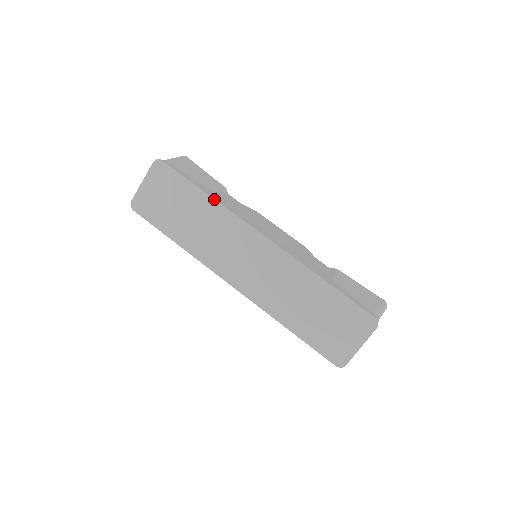
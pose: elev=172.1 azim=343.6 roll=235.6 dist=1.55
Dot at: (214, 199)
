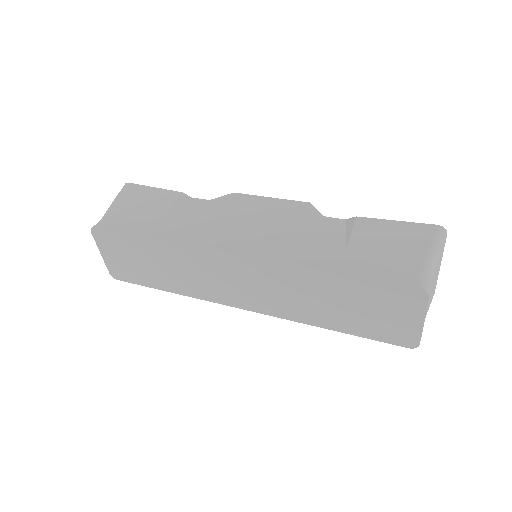
Dot at: (164, 241)
